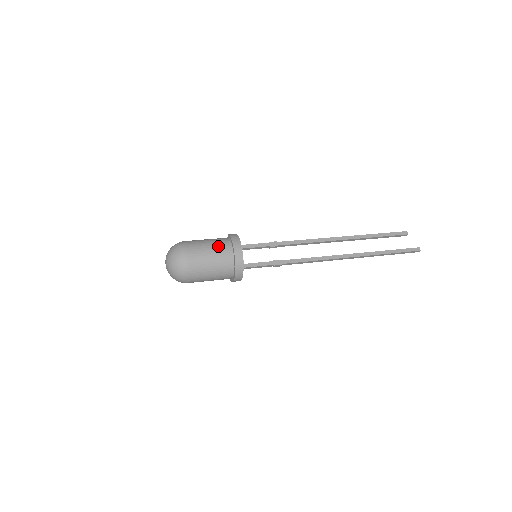
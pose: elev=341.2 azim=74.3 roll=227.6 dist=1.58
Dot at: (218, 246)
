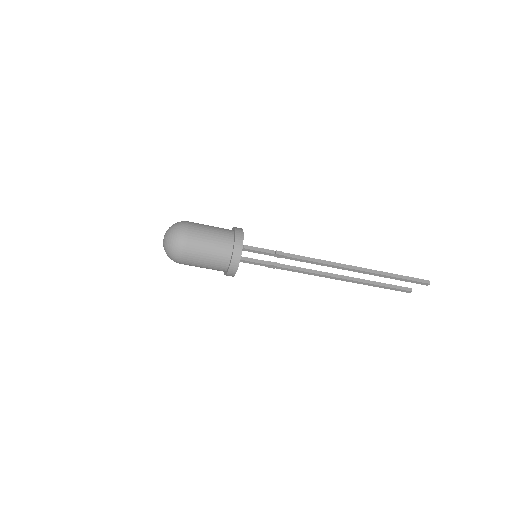
Dot at: occluded
